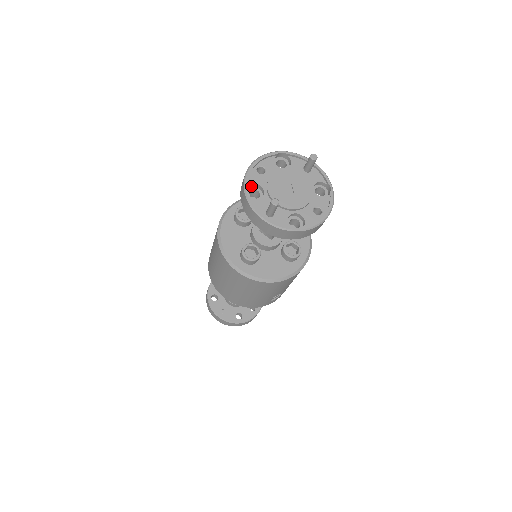
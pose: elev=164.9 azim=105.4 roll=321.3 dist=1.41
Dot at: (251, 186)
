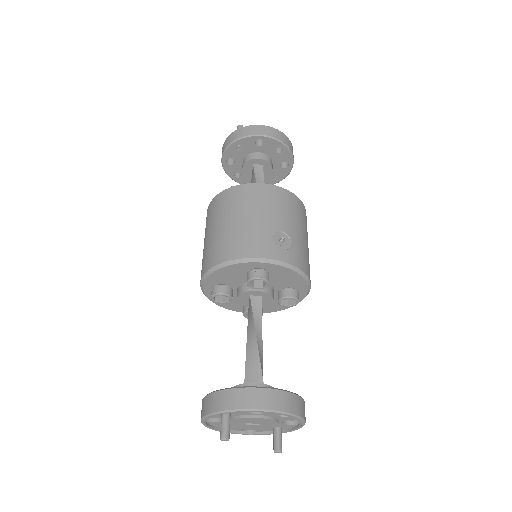
Dot at: (229, 159)
